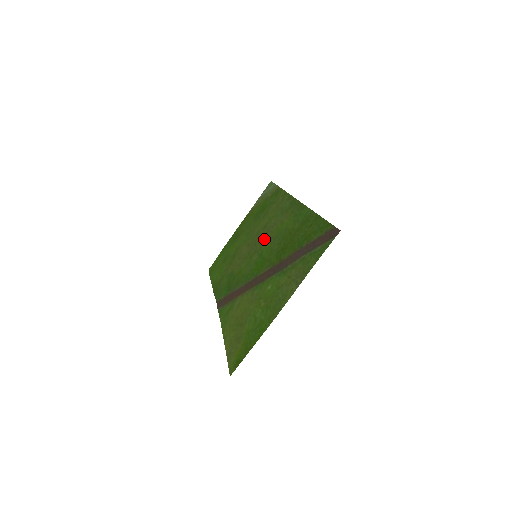
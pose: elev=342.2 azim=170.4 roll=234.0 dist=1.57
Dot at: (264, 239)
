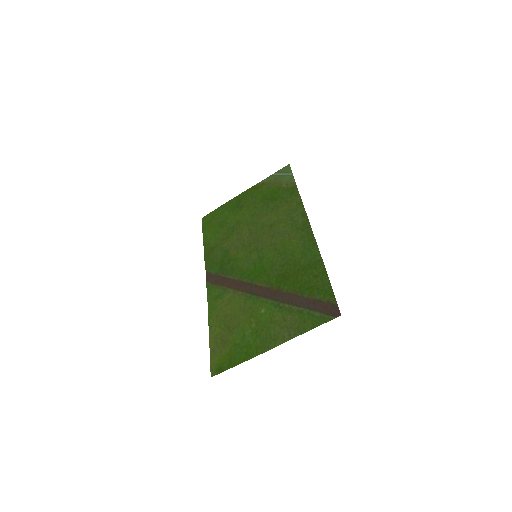
Dot at: (268, 242)
